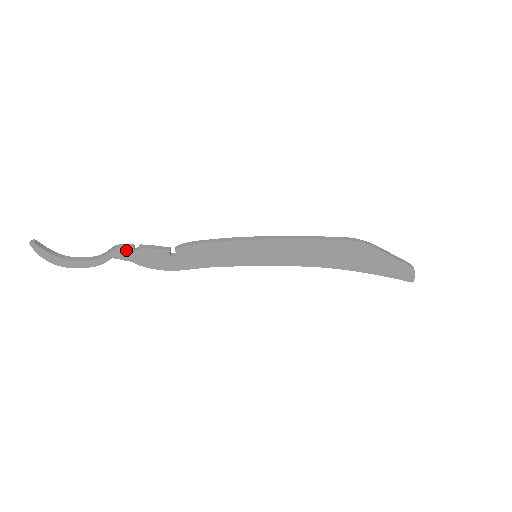
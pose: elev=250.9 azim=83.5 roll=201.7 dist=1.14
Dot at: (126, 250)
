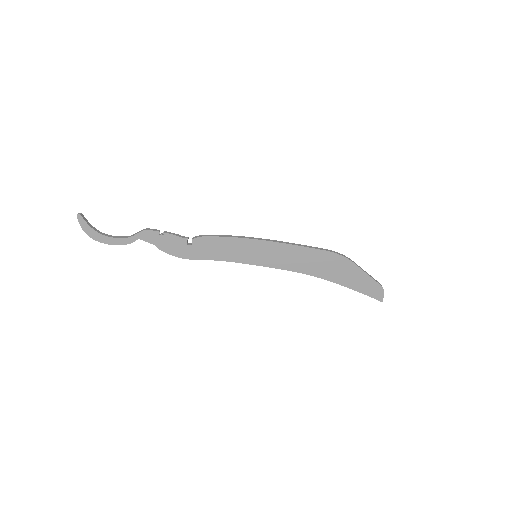
Dot at: (152, 233)
